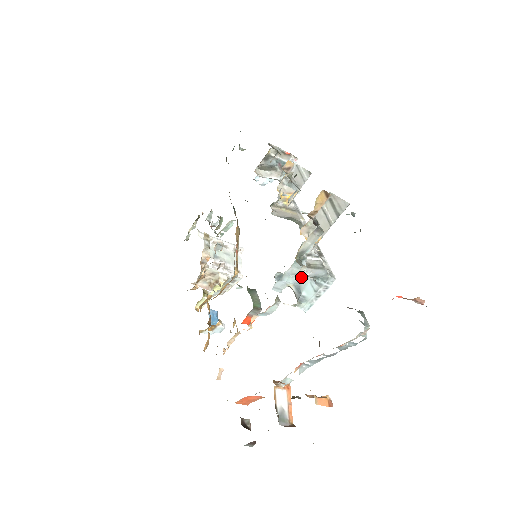
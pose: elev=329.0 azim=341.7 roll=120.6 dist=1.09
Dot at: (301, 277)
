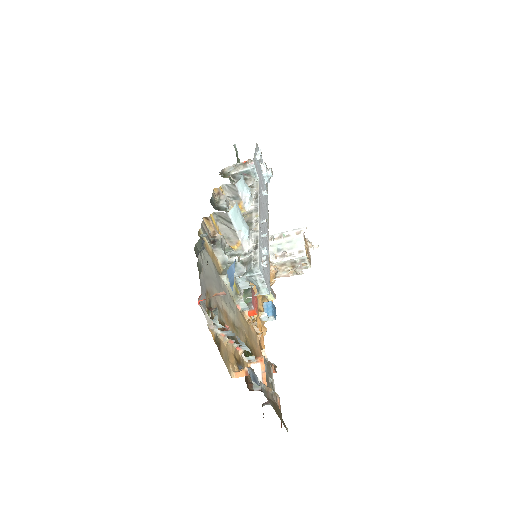
Dot at: occluded
